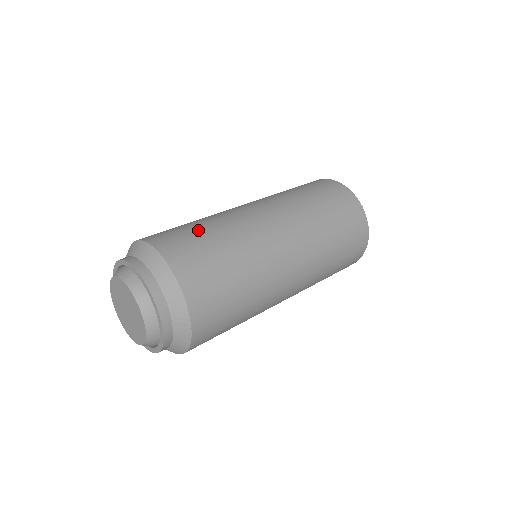
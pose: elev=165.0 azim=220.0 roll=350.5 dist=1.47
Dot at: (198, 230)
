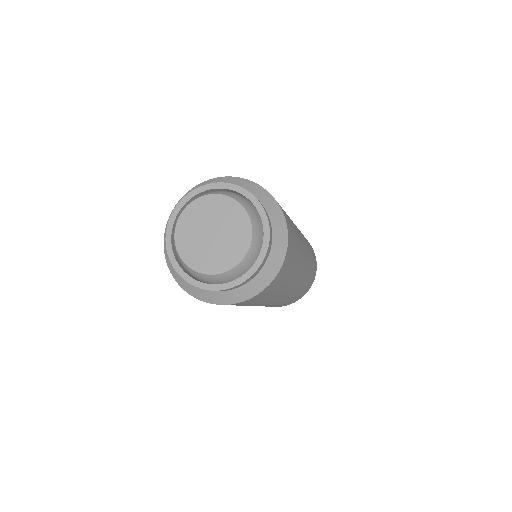
Dot at: occluded
